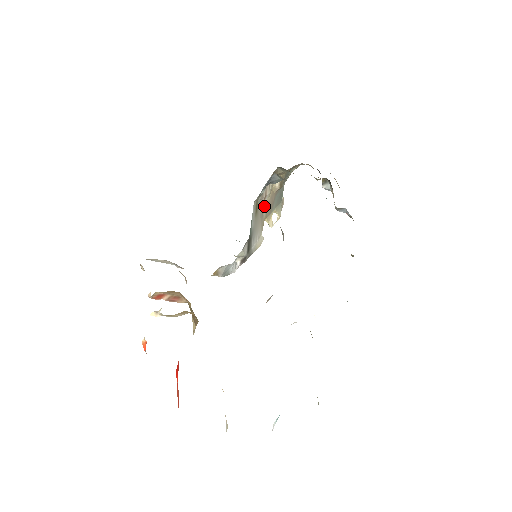
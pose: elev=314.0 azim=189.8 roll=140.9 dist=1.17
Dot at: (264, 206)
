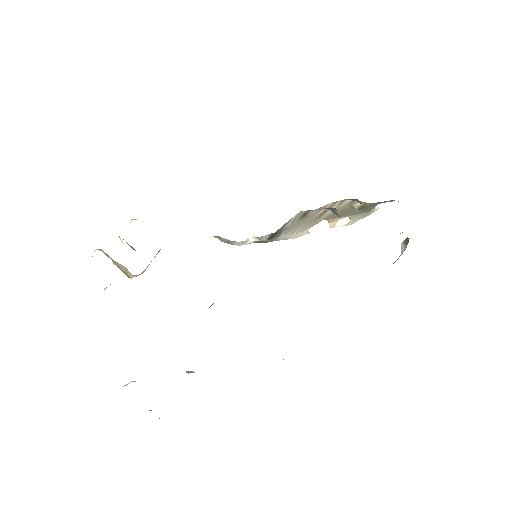
Dot at: (325, 213)
